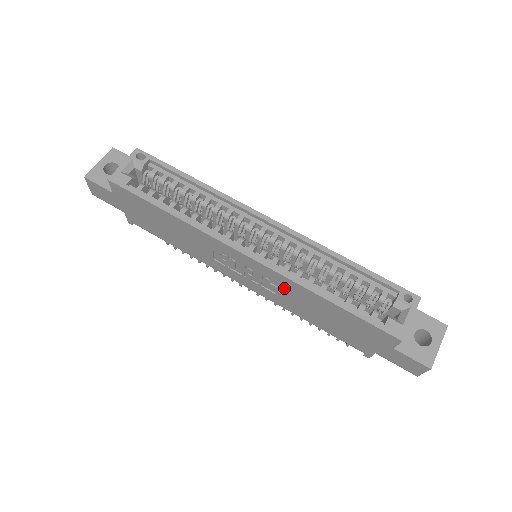
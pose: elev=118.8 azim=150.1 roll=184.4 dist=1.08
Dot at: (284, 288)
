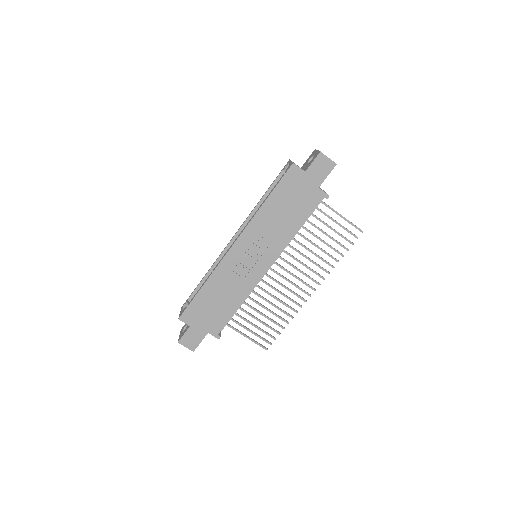
Dot at: (261, 231)
